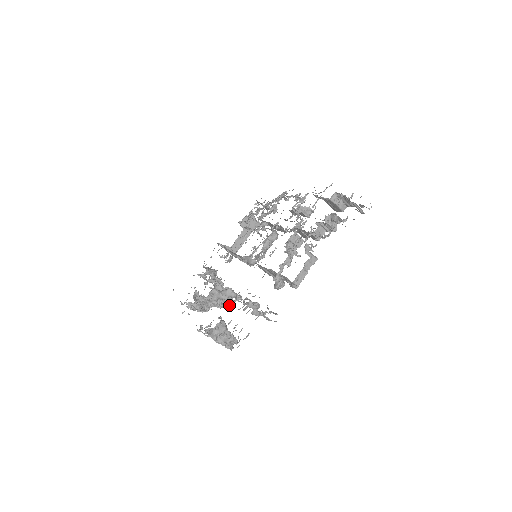
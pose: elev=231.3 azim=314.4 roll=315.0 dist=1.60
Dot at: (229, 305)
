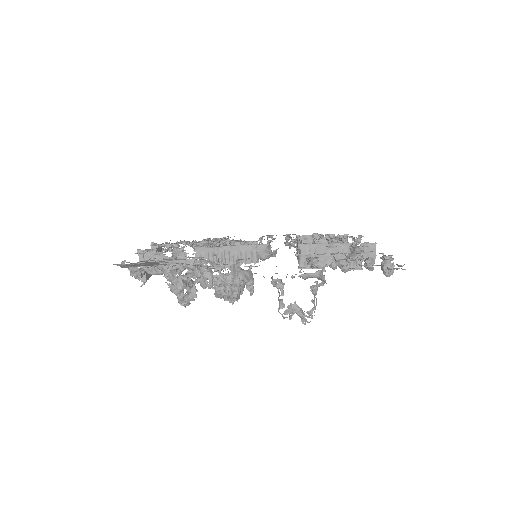
Dot at: occluded
